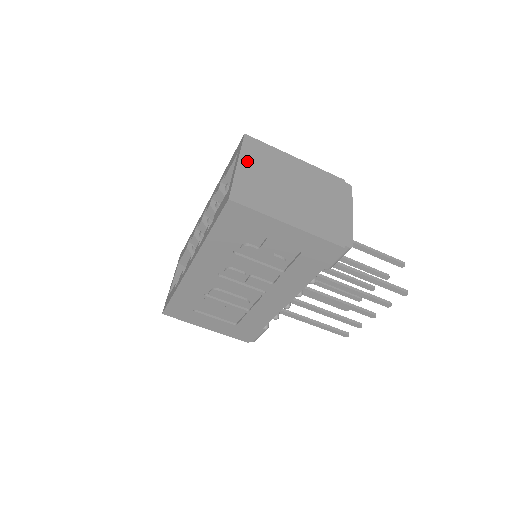
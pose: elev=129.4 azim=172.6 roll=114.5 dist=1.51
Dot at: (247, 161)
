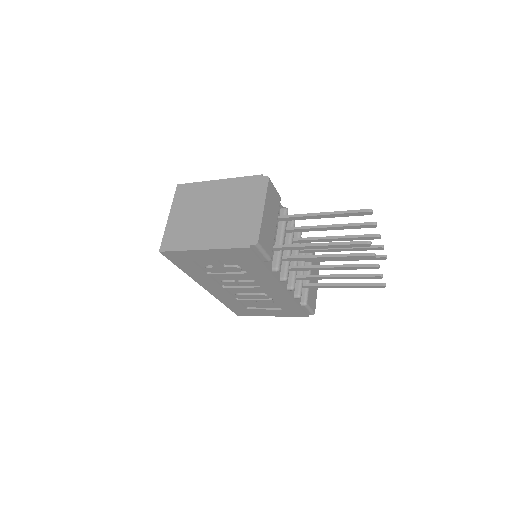
Dot at: (176, 209)
